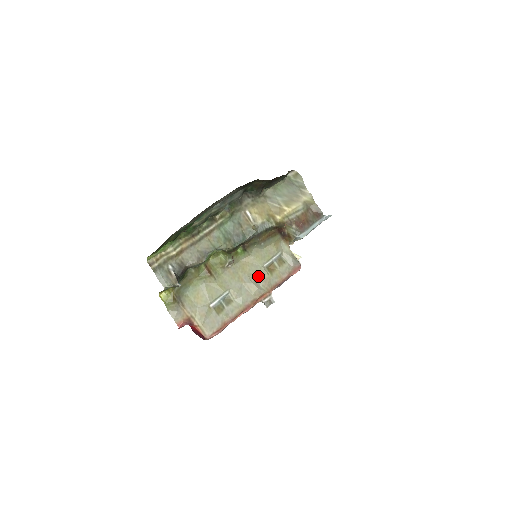
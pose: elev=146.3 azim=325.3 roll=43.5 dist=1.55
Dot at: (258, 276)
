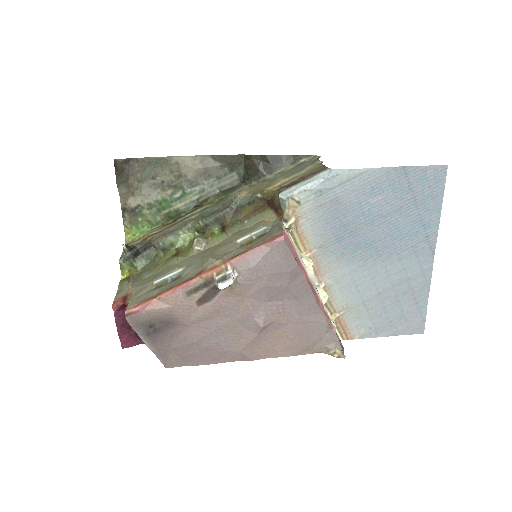
Dot at: (223, 251)
